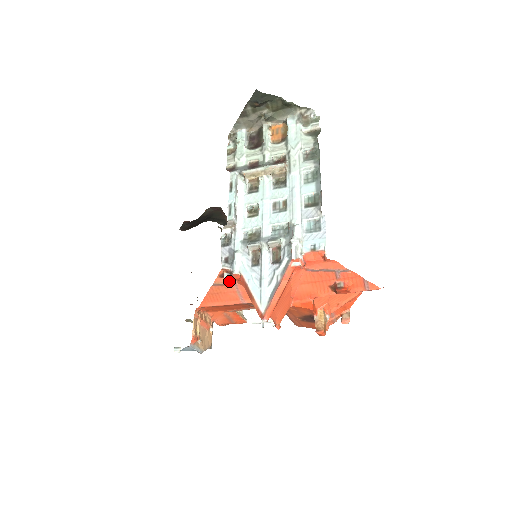
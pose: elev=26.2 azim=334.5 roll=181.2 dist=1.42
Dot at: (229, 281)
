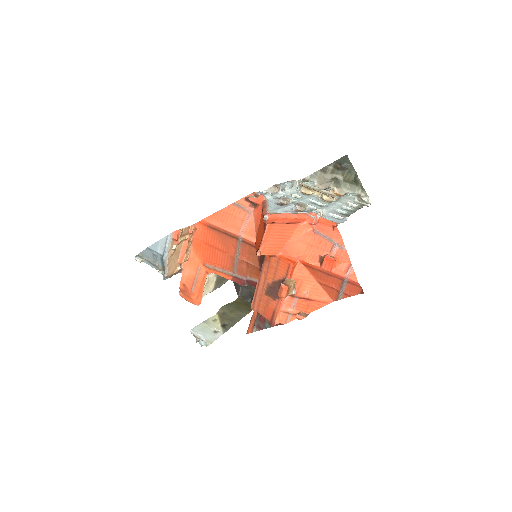
Dot at: (248, 207)
